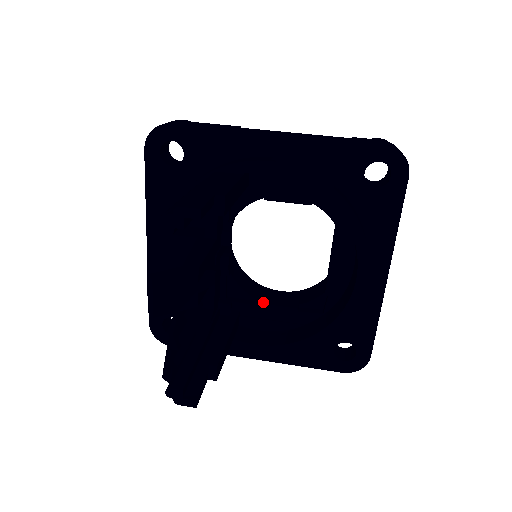
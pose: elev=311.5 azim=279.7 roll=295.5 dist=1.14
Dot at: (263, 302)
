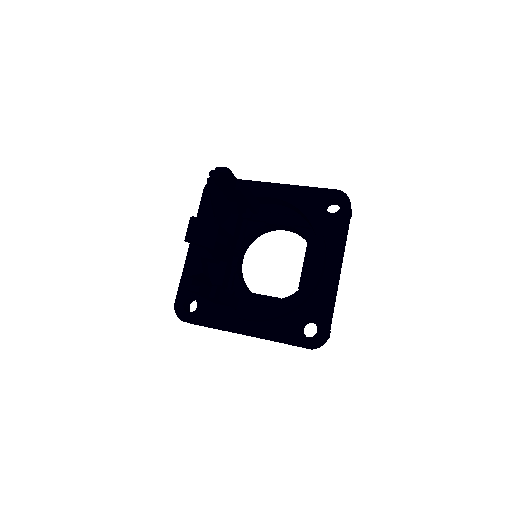
Dot at: occluded
